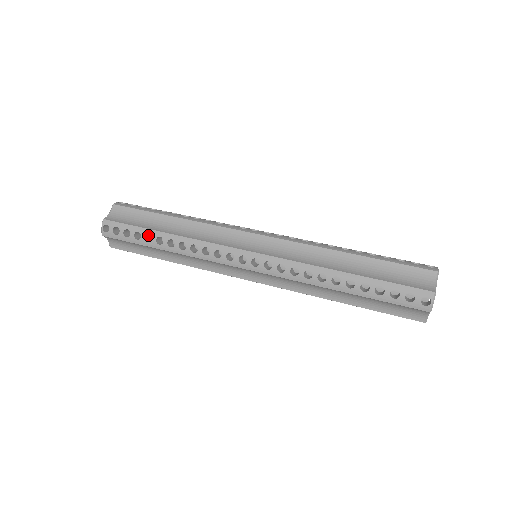
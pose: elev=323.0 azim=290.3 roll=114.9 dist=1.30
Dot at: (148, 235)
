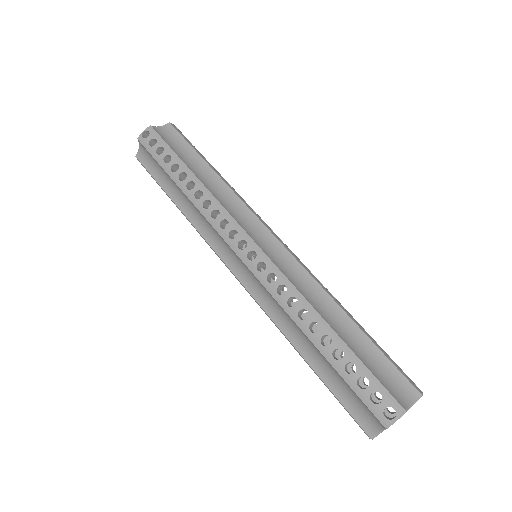
Dot at: (177, 166)
